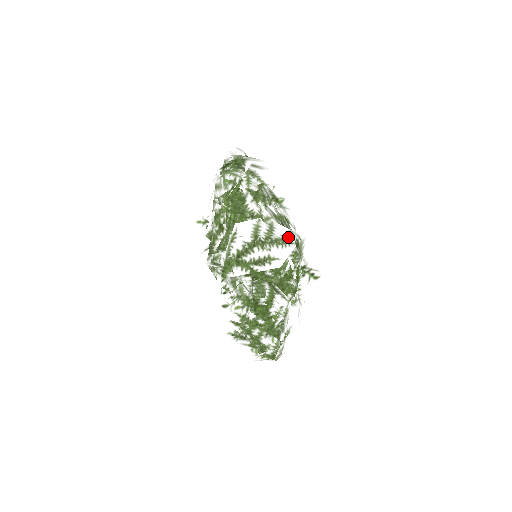
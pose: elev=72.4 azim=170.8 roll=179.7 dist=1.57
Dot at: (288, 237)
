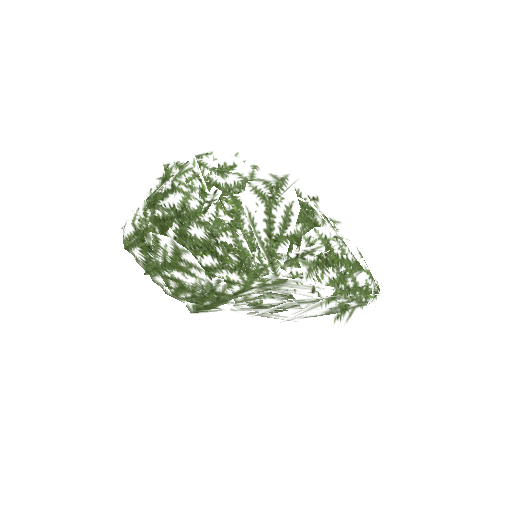
Dot at: (278, 176)
